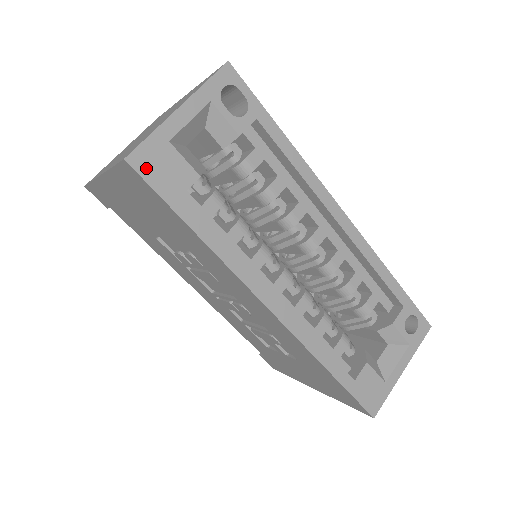
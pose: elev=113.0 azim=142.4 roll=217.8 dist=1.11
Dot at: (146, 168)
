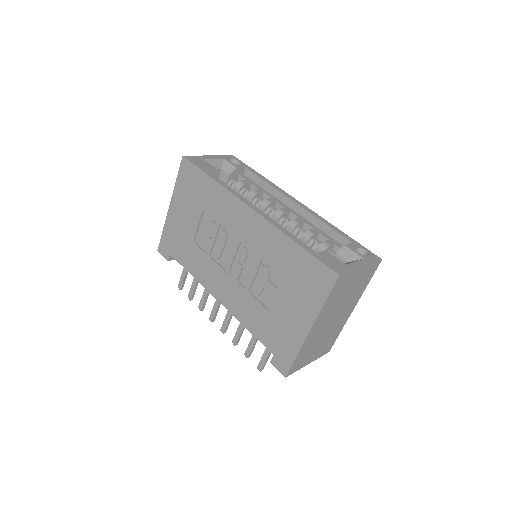
Dot at: (191, 160)
